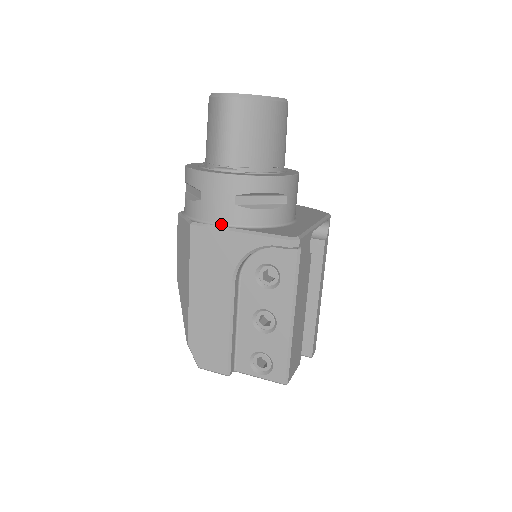
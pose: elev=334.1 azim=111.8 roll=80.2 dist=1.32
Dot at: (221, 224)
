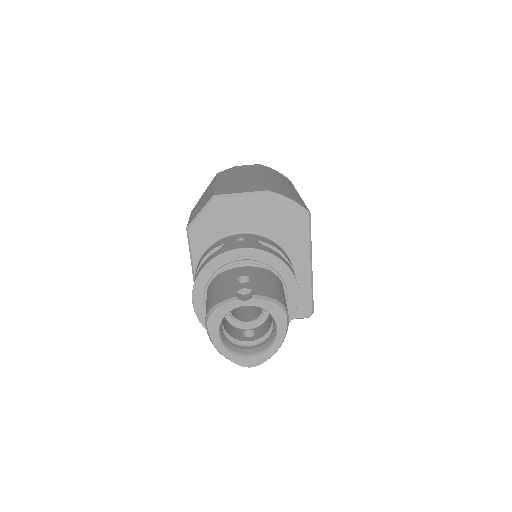
Dot at: occluded
